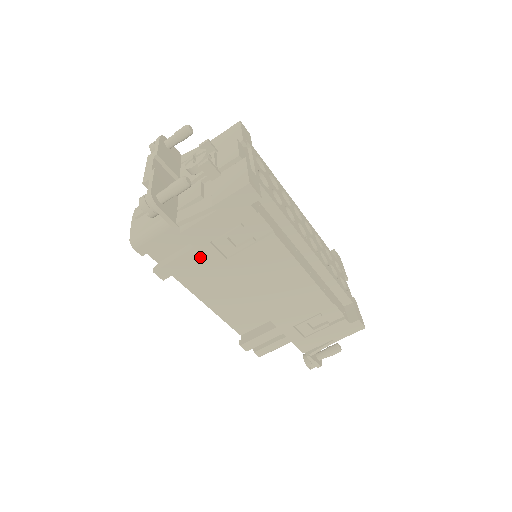
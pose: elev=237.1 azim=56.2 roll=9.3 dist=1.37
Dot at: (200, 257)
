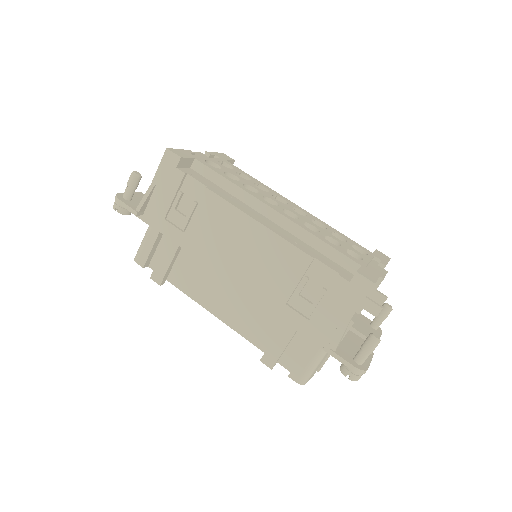
Dot at: (176, 248)
